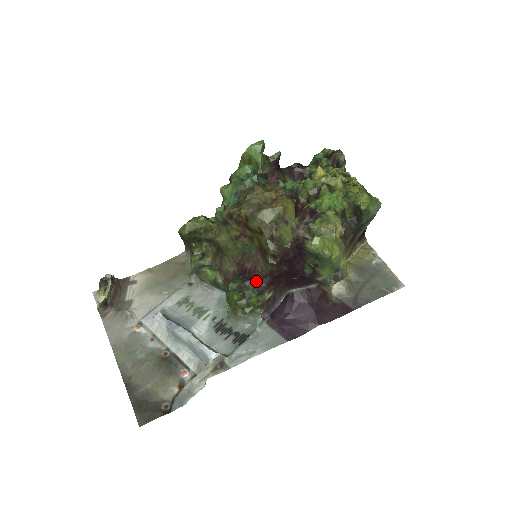
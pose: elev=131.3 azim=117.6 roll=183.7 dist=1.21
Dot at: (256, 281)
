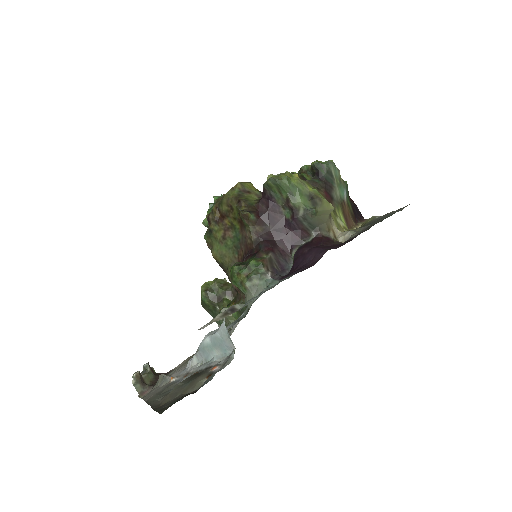
Dot at: (251, 253)
